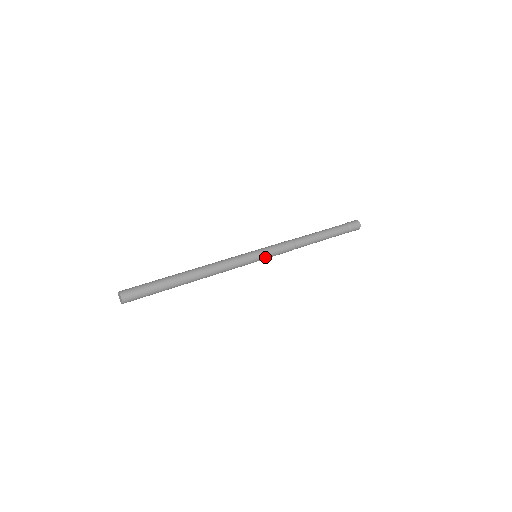
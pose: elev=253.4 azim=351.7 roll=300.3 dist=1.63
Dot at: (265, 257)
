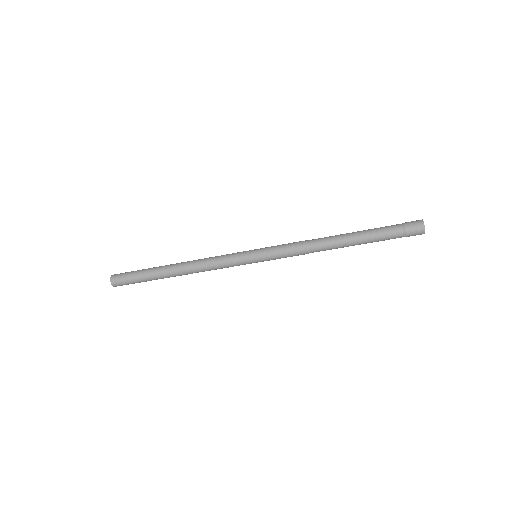
Dot at: (265, 259)
